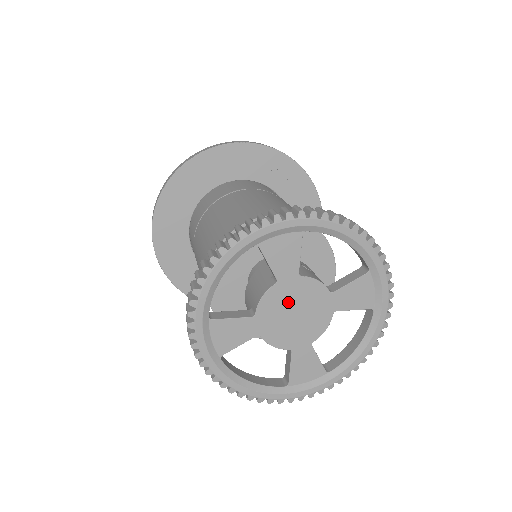
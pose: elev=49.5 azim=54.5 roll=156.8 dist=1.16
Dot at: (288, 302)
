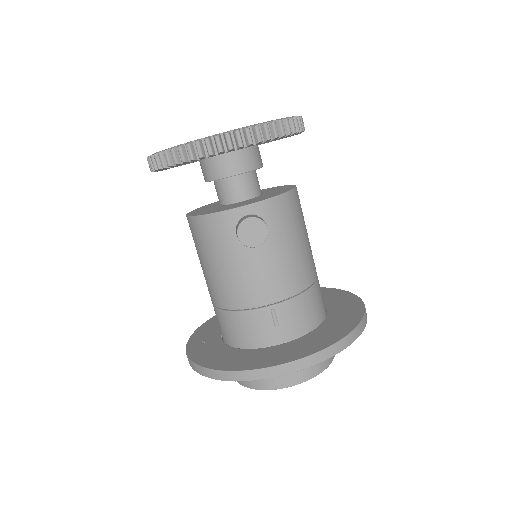
Dot at: occluded
